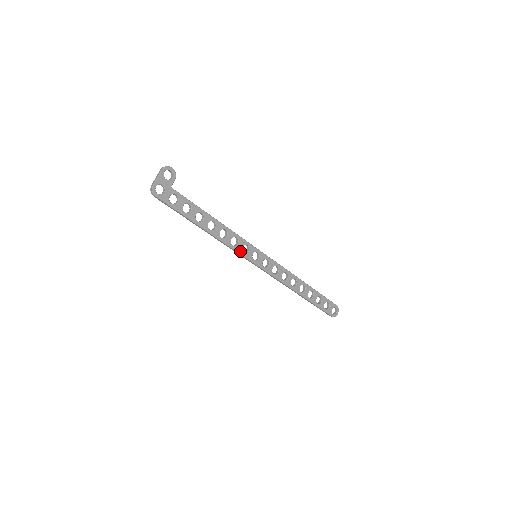
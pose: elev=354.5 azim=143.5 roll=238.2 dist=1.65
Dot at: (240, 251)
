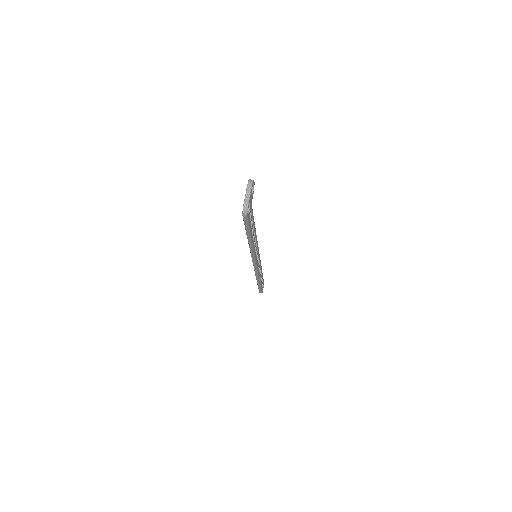
Dot at: (255, 255)
